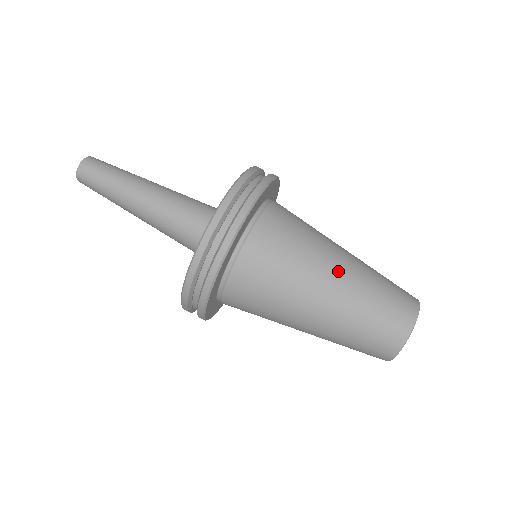
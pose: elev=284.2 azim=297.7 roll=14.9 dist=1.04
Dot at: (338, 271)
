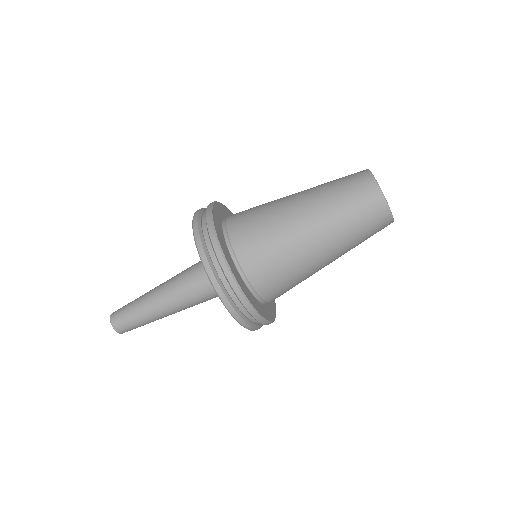
Dot at: (299, 200)
